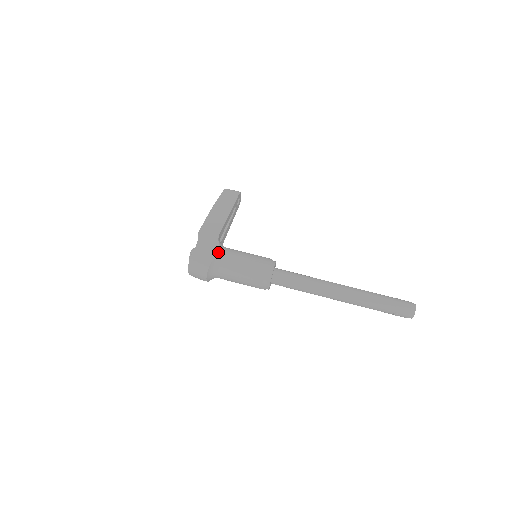
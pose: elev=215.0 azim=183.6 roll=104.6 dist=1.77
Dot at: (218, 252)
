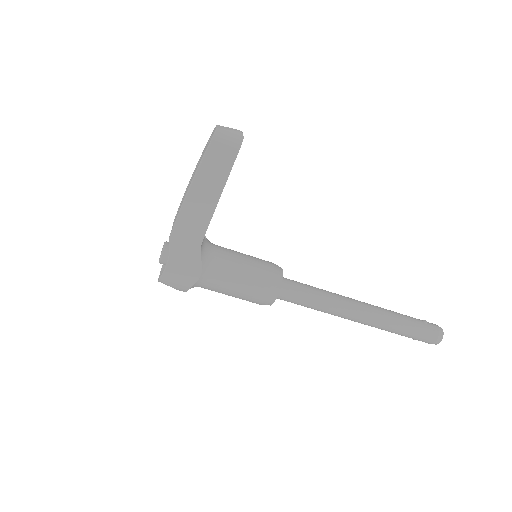
Dot at: (200, 275)
